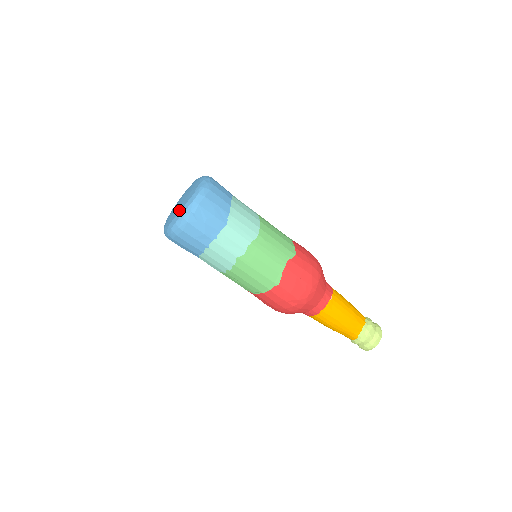
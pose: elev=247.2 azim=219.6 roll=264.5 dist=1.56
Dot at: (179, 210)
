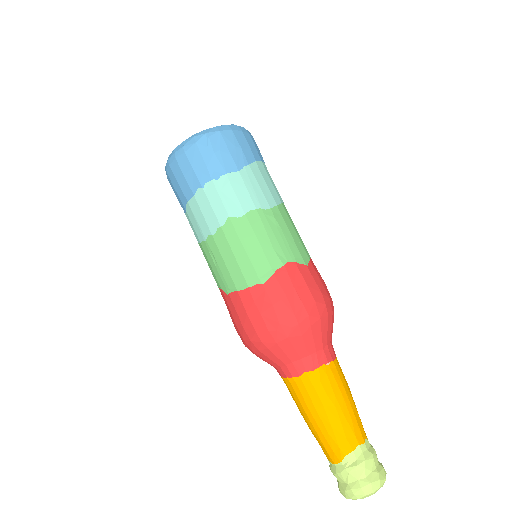
Dot at: occluded
